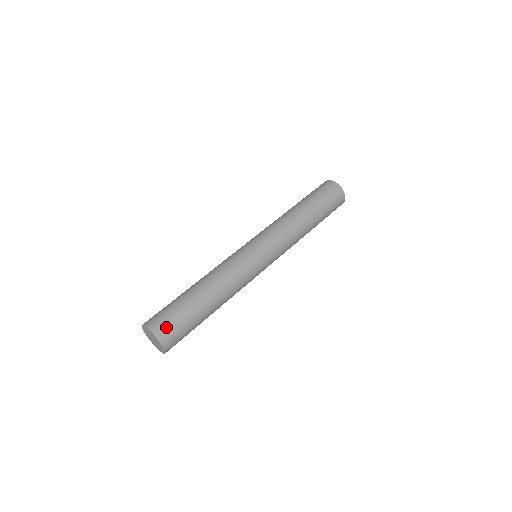
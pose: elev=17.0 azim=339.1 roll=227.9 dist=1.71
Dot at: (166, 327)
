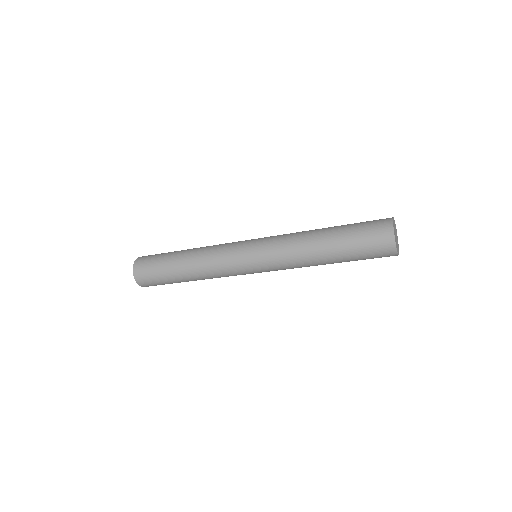
Dot at: (145, 258)
